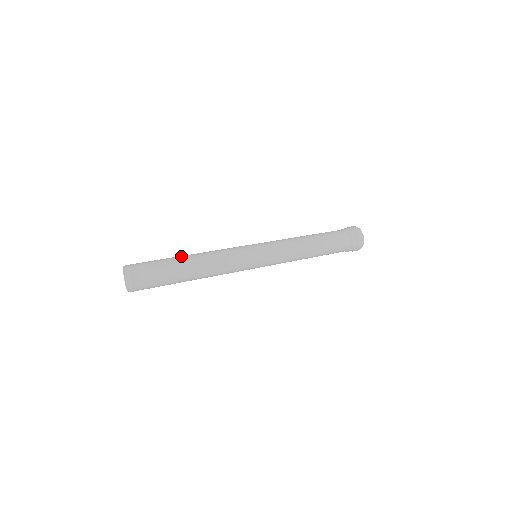
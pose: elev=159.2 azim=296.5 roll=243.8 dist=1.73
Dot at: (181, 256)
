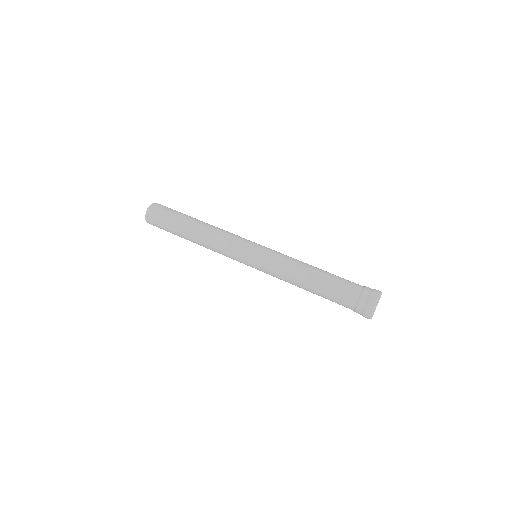
Dot at: (186, 229)
